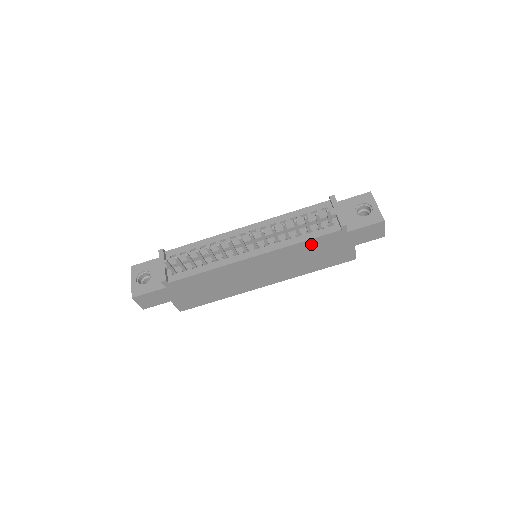
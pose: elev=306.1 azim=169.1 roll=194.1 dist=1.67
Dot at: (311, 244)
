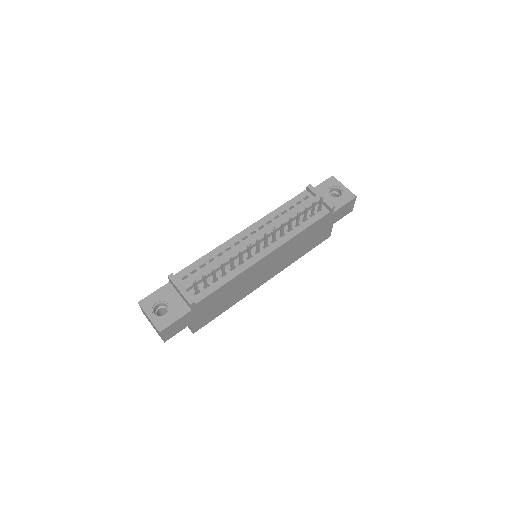
Dot at: (308, 231)
